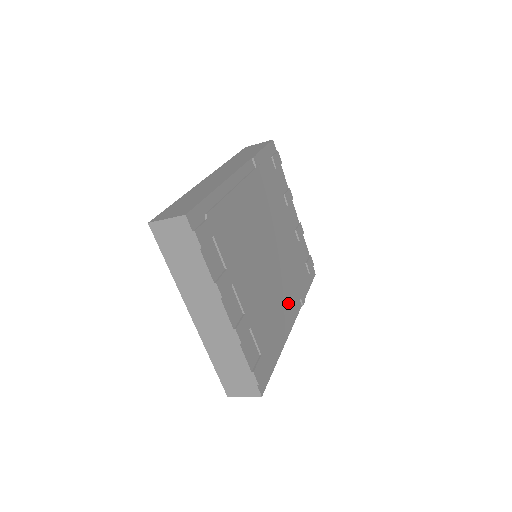
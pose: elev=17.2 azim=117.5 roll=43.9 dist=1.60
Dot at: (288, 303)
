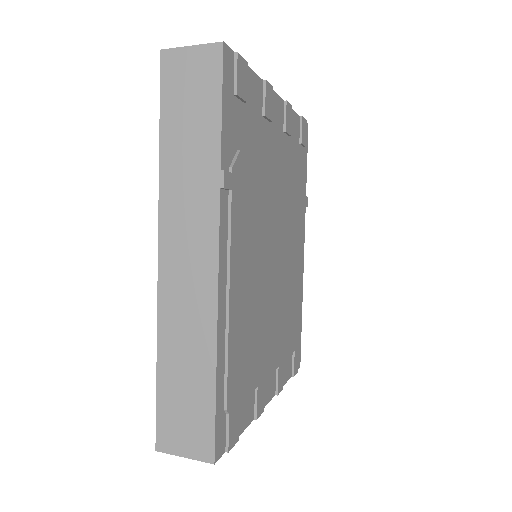
Dot at: (298, 247)
